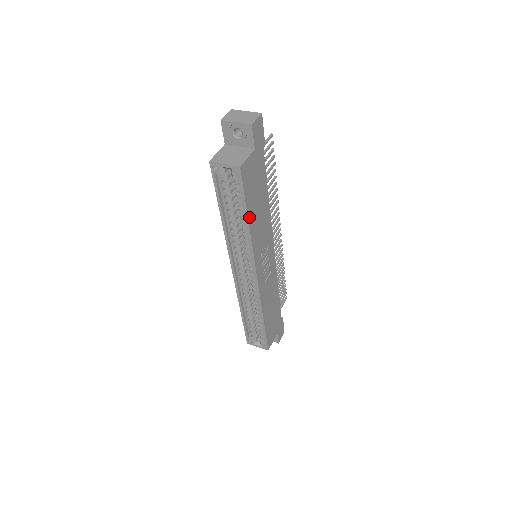
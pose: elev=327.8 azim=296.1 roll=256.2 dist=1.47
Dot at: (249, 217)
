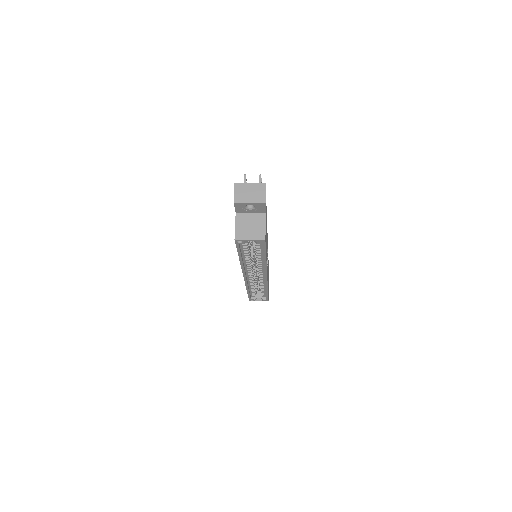
Dot at: occluded
